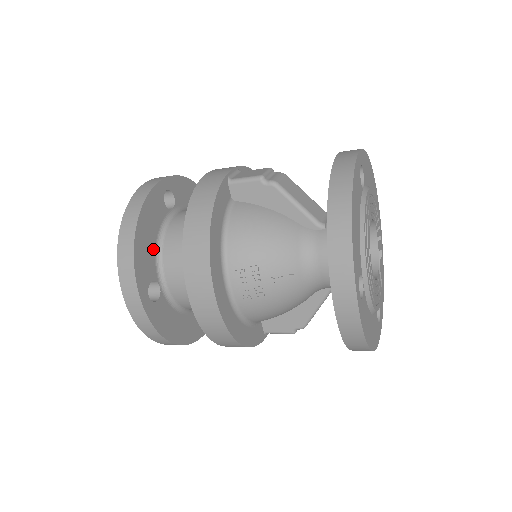
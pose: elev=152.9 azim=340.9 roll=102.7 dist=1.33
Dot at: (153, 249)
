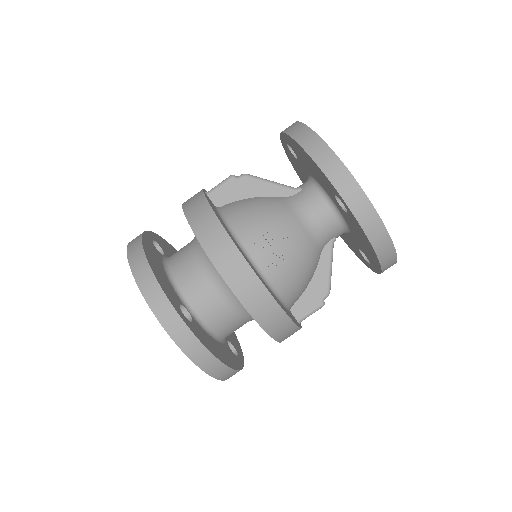
Dot at: (167, 279)
